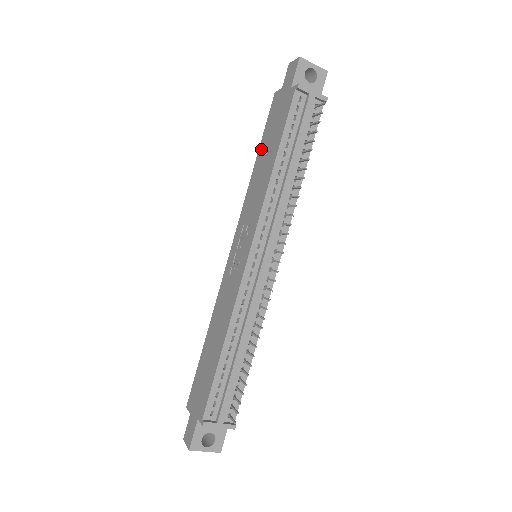
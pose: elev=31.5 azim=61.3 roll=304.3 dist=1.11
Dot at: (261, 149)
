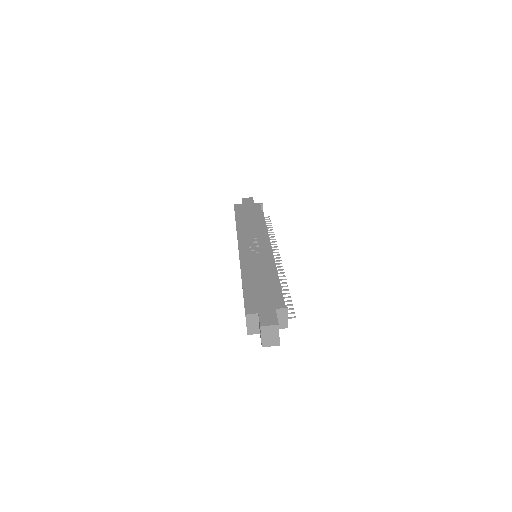
Dot at: (239, 218)
